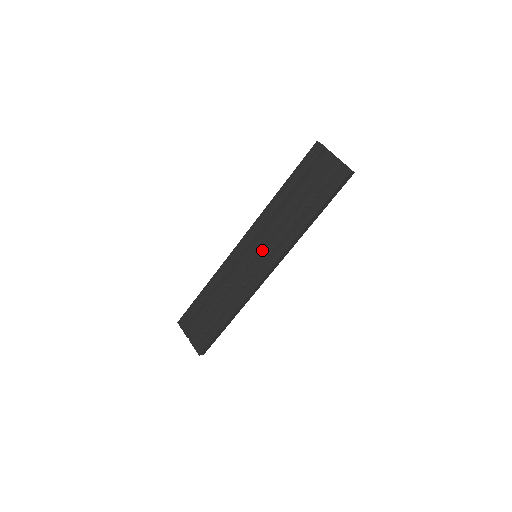
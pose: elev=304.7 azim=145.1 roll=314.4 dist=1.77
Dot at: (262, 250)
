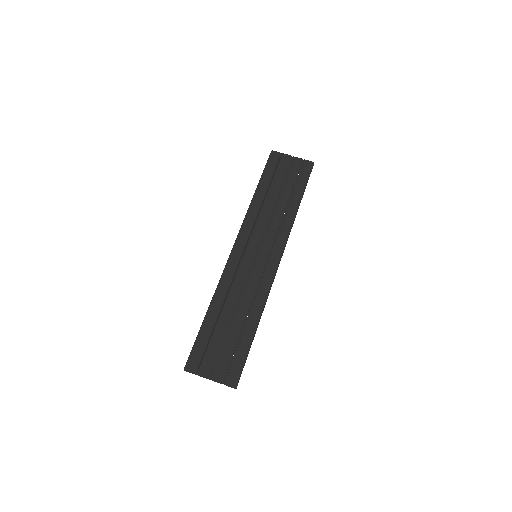
Dot at: (263, 246)
